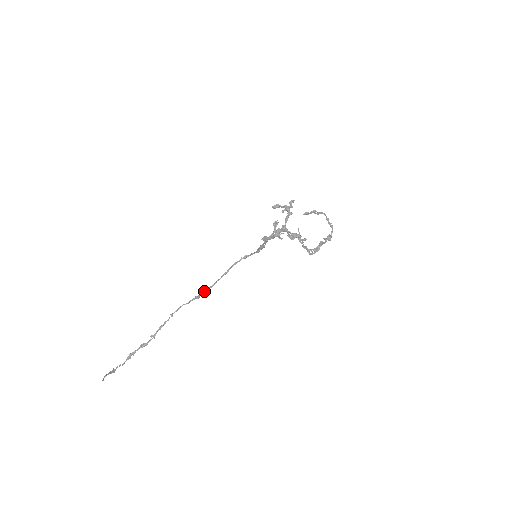
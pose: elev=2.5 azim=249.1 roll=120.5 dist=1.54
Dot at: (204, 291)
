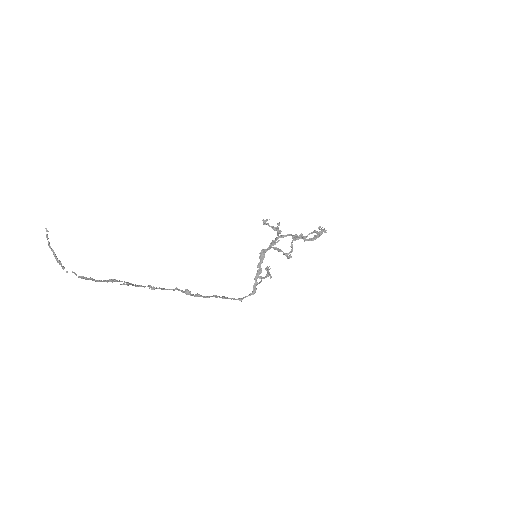
Dot at: (196, 294)
